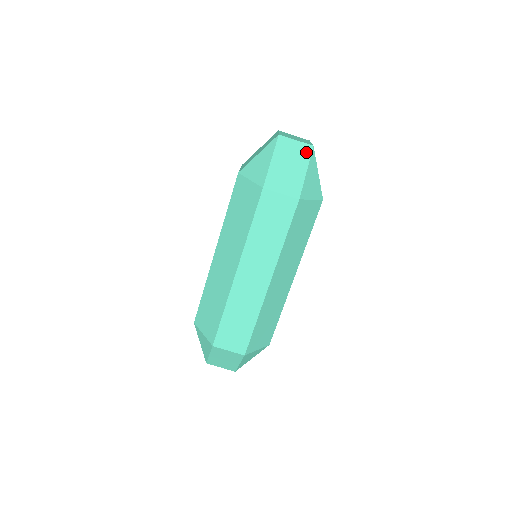
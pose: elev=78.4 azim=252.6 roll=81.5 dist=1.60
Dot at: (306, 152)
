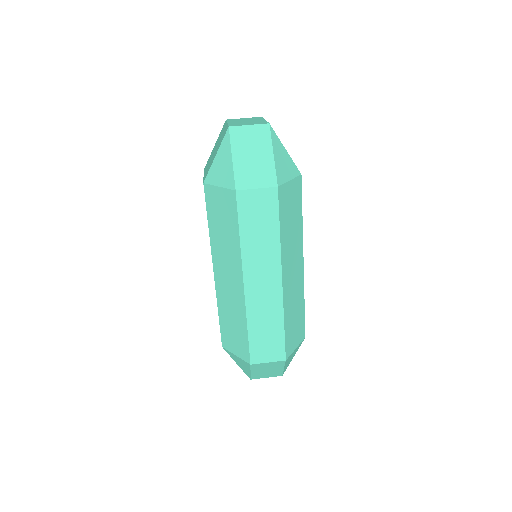
Dot at: (264, 133)
